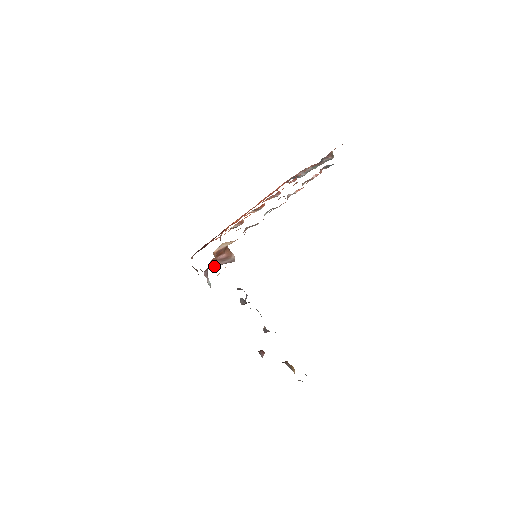
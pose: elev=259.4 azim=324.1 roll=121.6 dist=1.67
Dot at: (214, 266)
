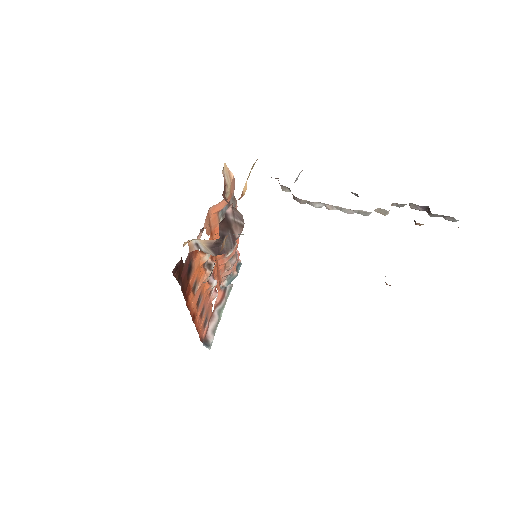
Dot at: occluded
